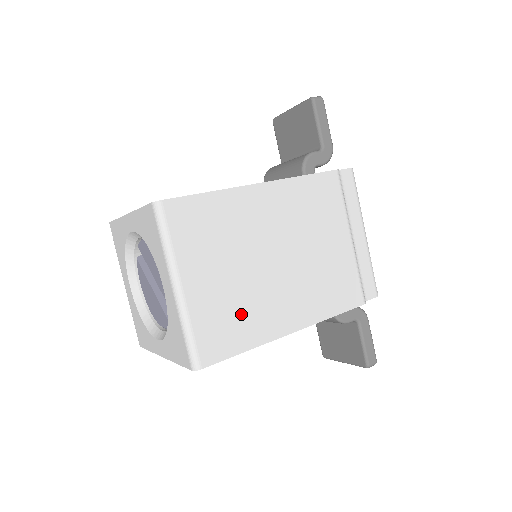
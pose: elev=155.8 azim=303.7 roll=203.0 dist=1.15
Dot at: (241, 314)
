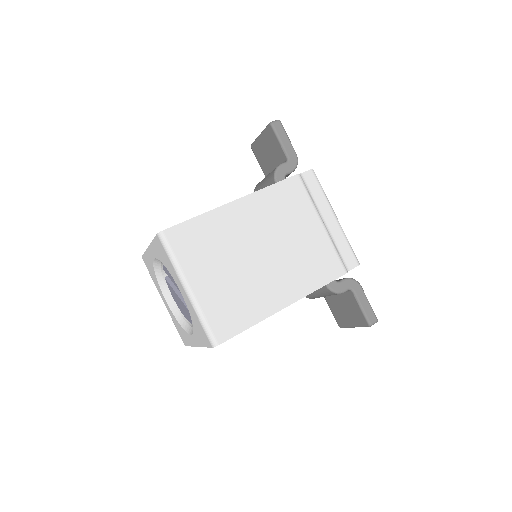
Dot at: (241, 300)
